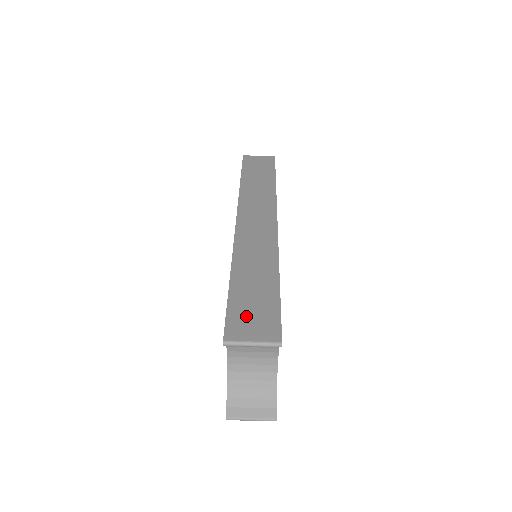
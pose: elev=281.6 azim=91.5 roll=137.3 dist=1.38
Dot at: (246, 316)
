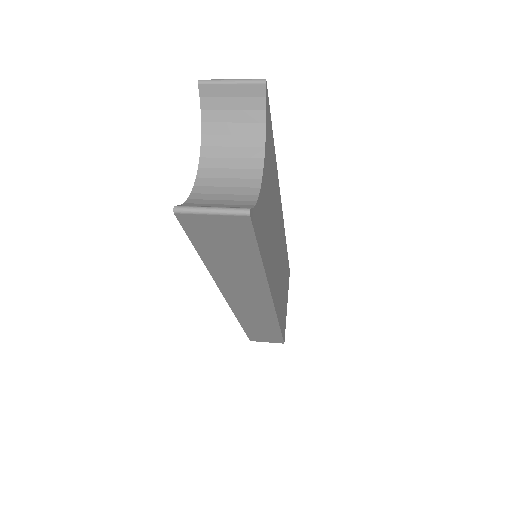
Dot at: occluded
